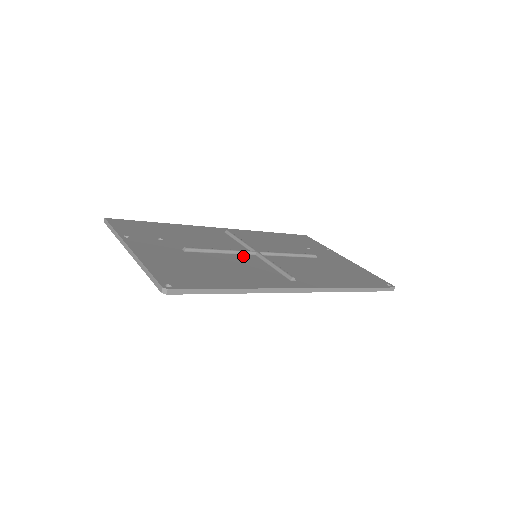
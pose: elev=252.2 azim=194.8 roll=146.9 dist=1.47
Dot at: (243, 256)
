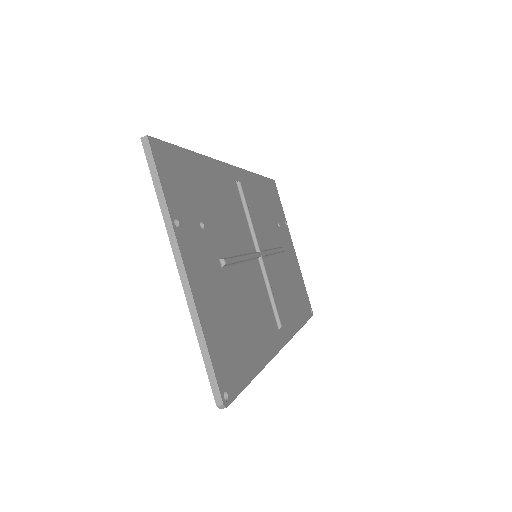
Dot at: (253, 267)
